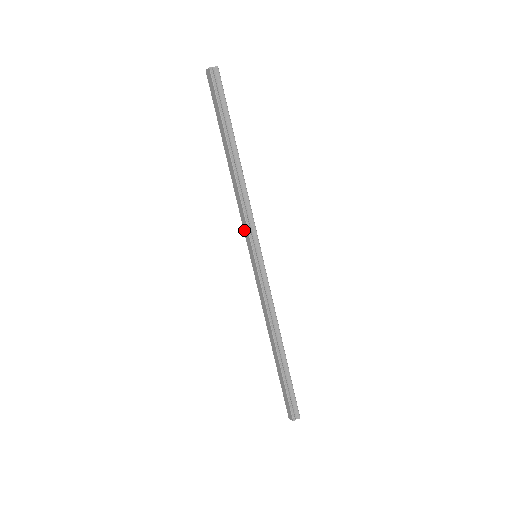
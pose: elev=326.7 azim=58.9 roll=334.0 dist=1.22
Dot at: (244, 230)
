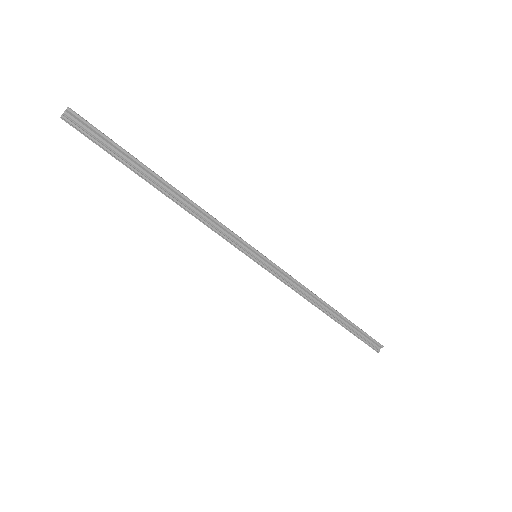
Dot at: occluded
